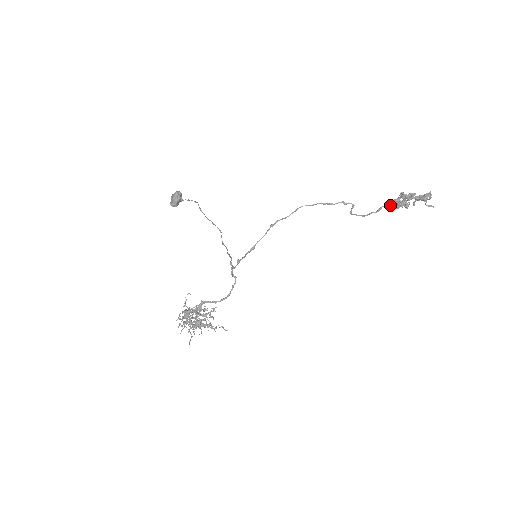
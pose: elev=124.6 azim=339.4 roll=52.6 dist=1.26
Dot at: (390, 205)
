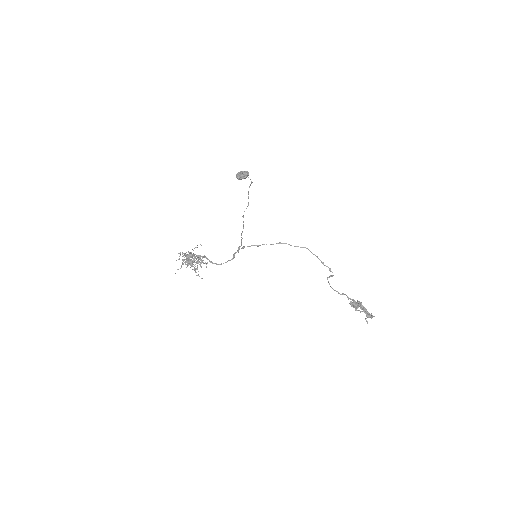
Dot at: occluded
